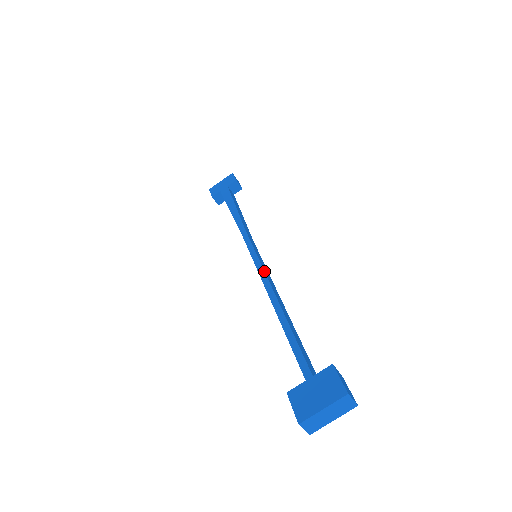
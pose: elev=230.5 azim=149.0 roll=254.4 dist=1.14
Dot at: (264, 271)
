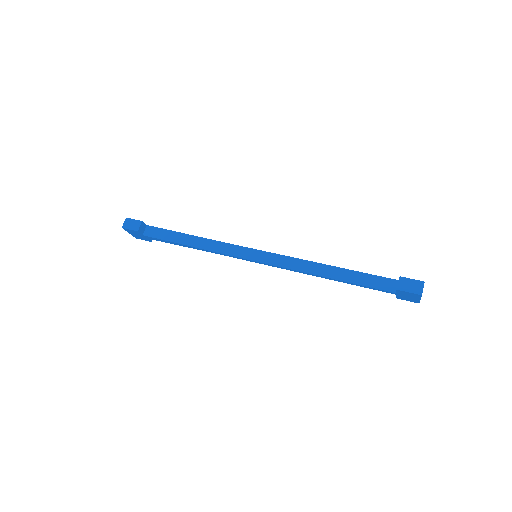
Dot at: (289, 257)
